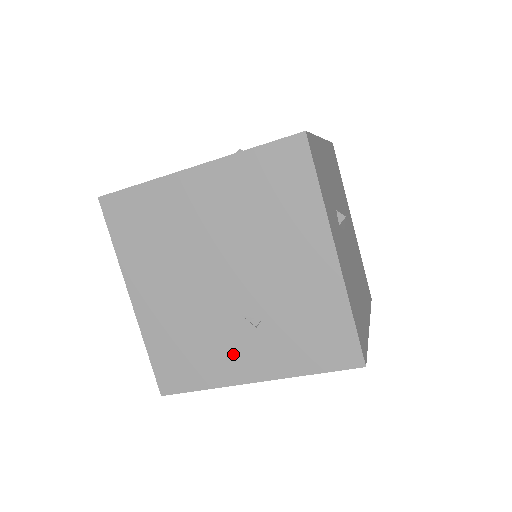
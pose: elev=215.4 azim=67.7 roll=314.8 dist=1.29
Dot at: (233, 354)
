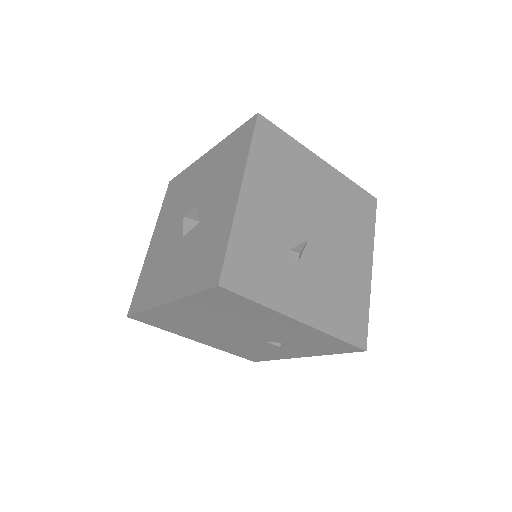
Dot at: (278, 351)
